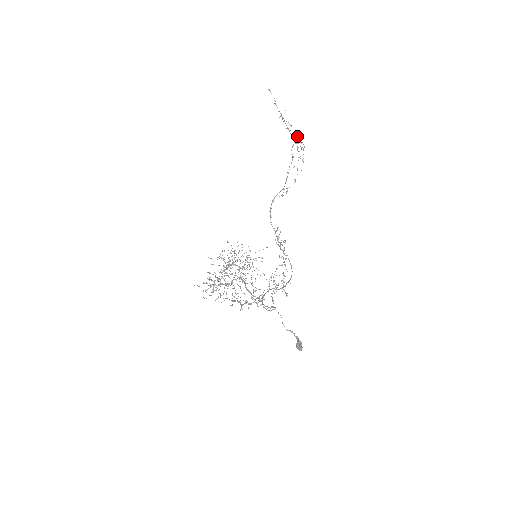
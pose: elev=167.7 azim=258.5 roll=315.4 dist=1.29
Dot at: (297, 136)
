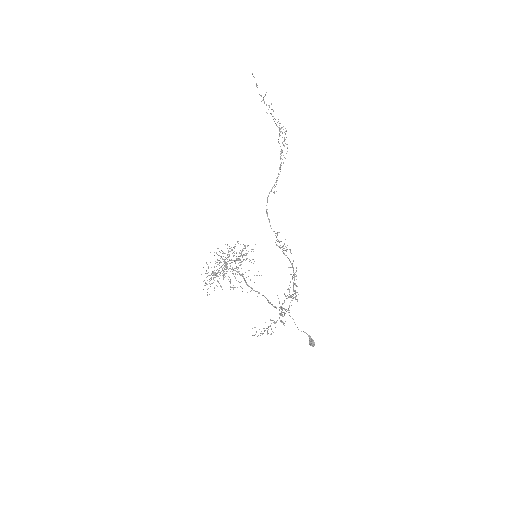
Dot at: occluded
